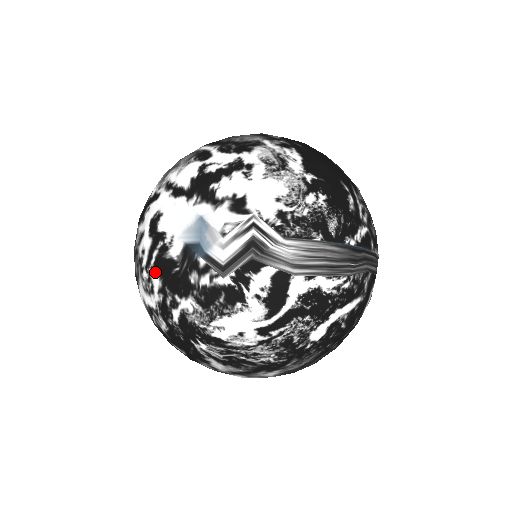
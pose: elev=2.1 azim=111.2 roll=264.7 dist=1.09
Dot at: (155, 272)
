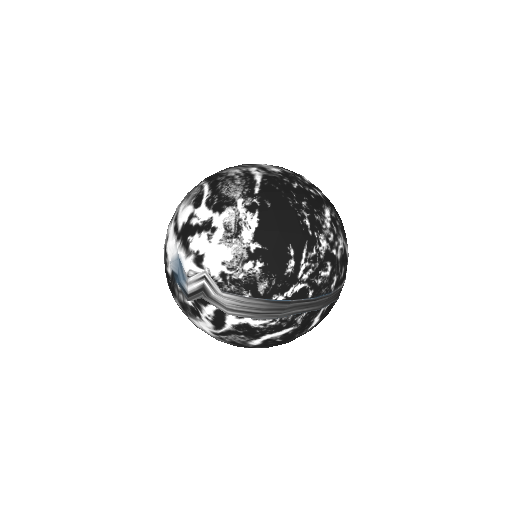
Dot at: occluded
